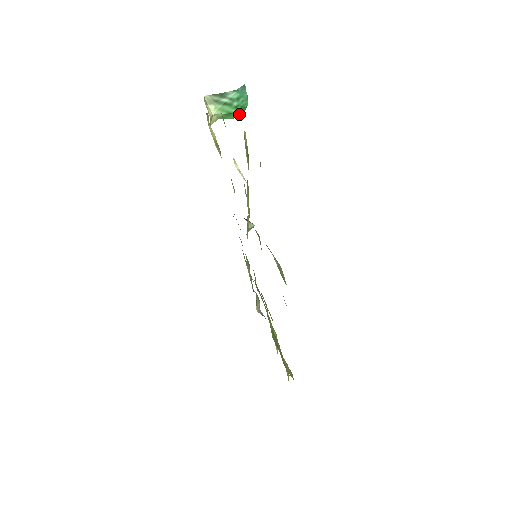
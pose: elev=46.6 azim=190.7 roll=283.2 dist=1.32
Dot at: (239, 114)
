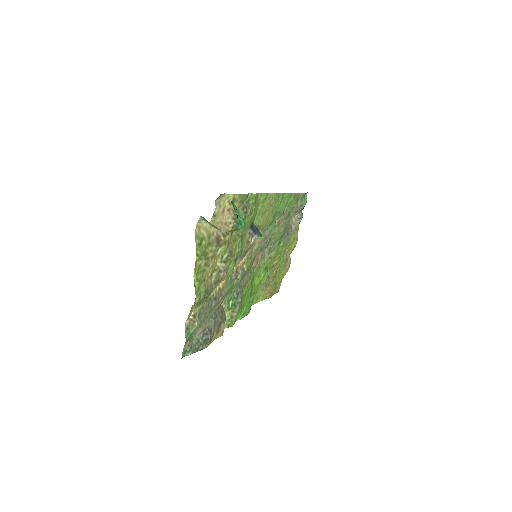
Dot at: occluded
